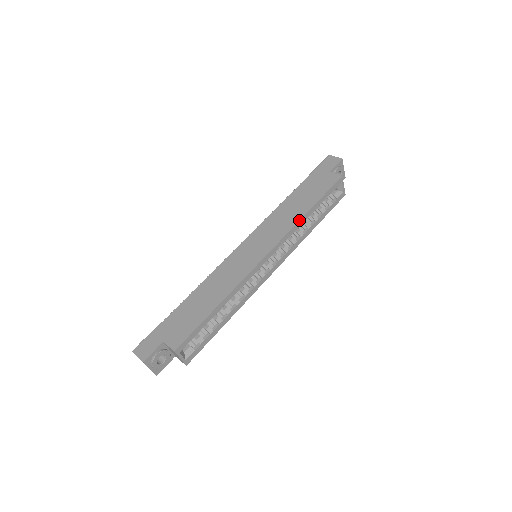
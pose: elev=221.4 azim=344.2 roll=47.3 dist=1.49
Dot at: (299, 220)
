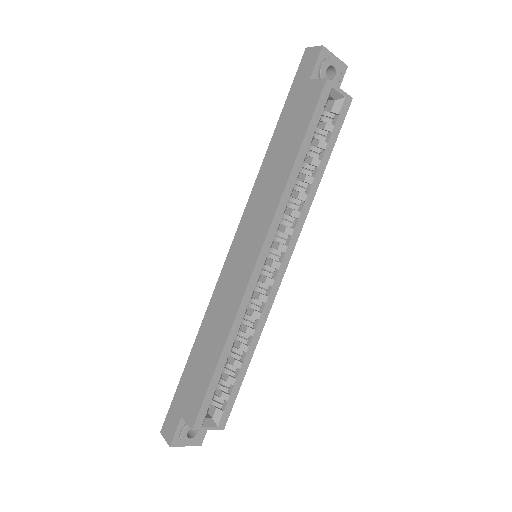
Dot at: (284, 186)
